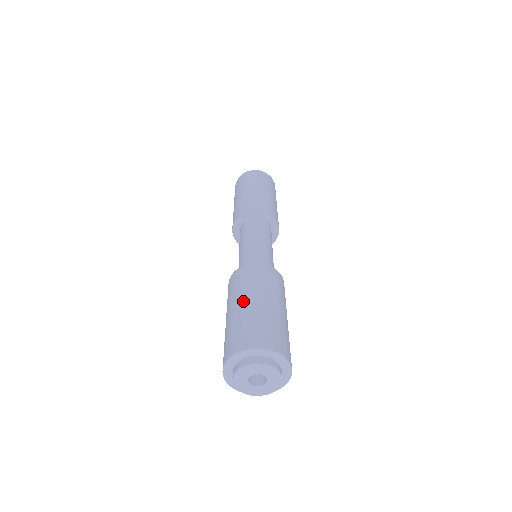
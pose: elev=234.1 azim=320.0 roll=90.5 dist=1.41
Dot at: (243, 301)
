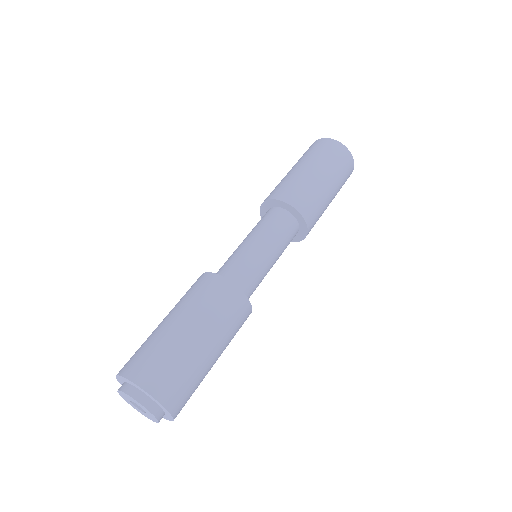
Dot at: (167, 317)
